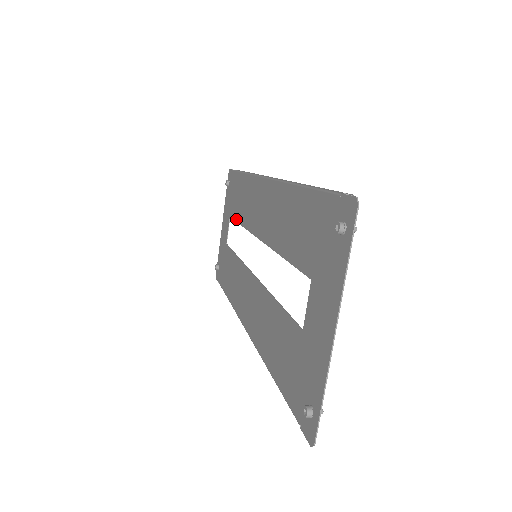
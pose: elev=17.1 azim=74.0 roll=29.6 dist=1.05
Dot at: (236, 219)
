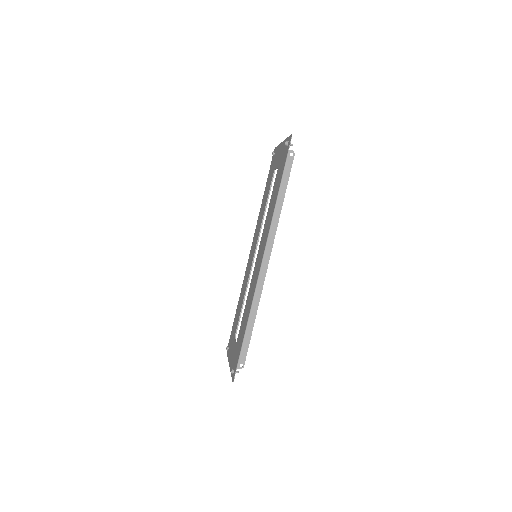
Dot at: occluded
